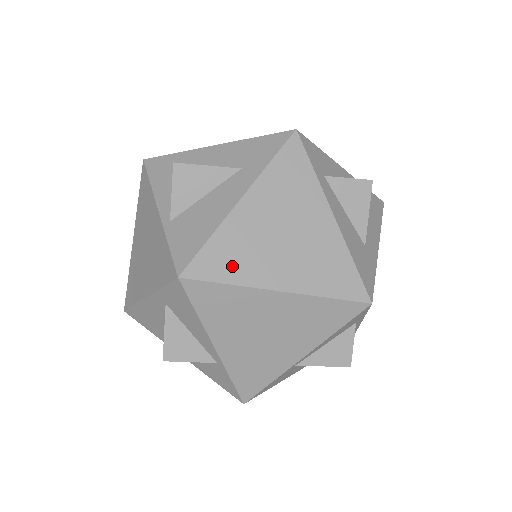
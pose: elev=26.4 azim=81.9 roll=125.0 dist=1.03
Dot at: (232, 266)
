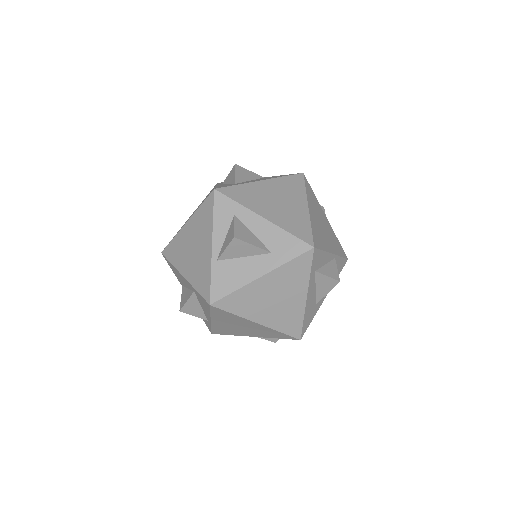
Dot at: (240, 307)
